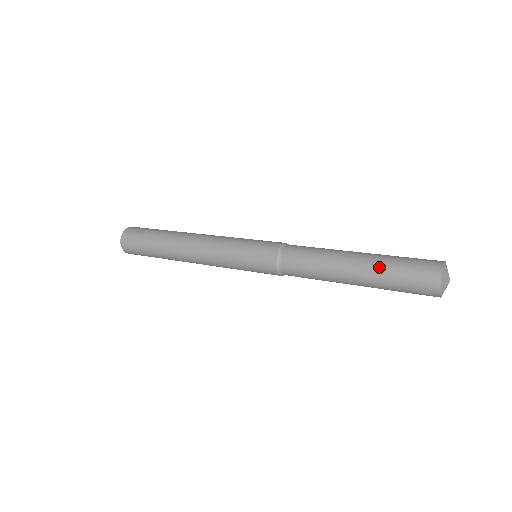
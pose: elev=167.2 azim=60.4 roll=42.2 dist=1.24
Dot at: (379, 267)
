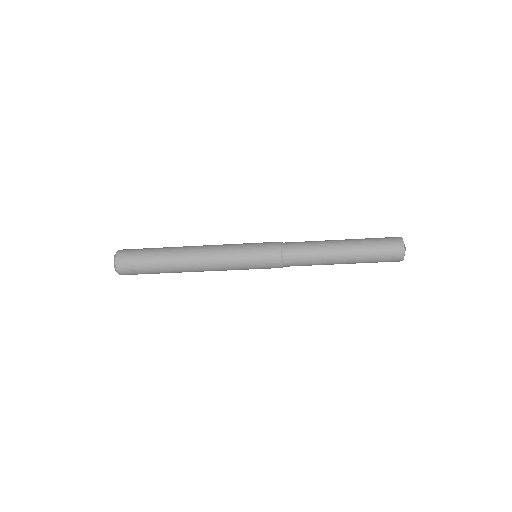
Dot at: (362, 250)
